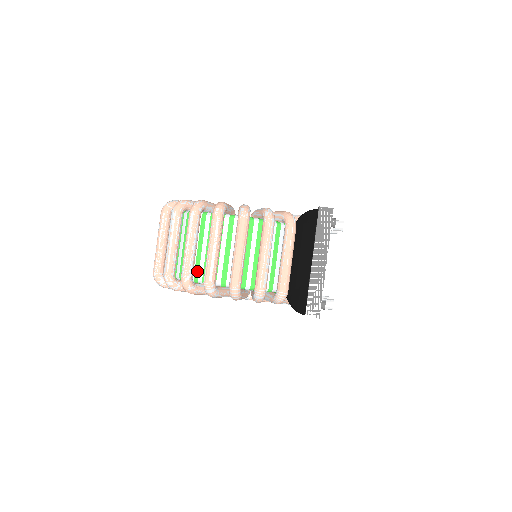
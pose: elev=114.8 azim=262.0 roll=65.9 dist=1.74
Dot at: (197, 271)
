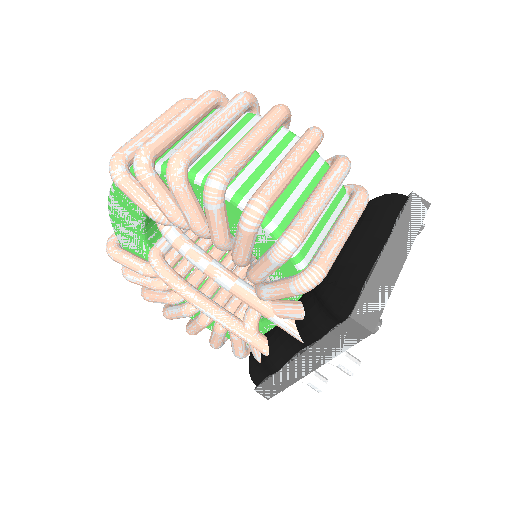
Dot at: (203, 163)
